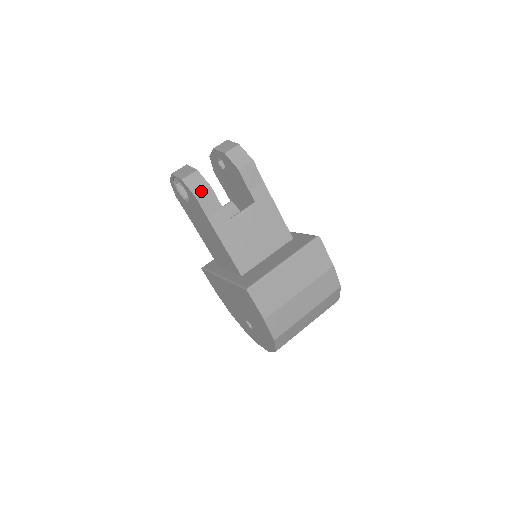
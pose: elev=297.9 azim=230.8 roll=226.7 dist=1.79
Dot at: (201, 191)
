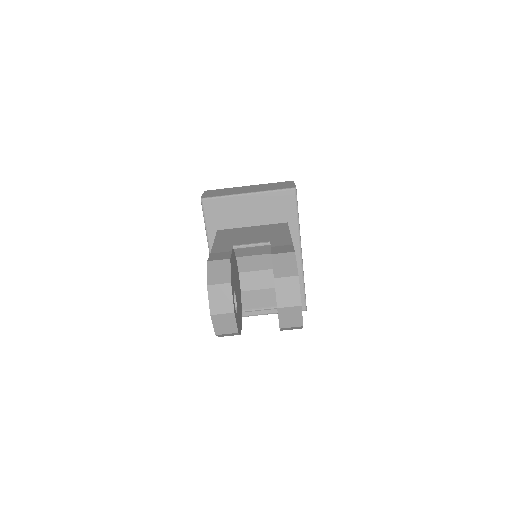
Dot at: occluded
